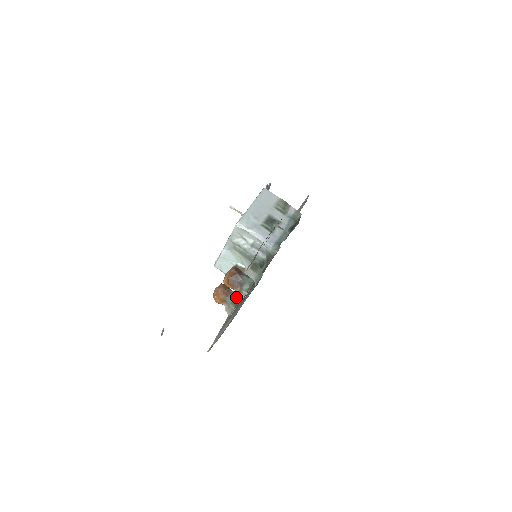
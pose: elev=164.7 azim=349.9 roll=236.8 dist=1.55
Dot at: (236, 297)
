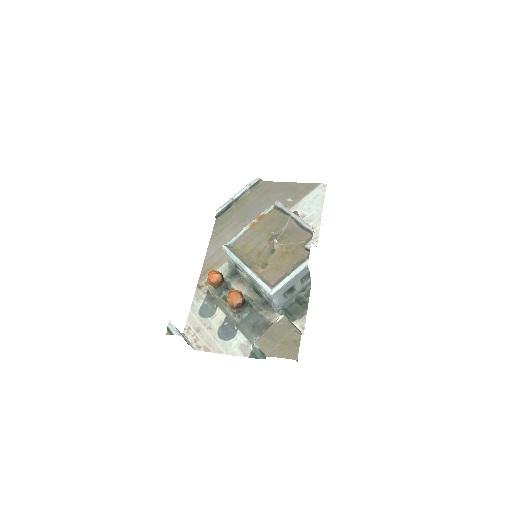
Dot at: (224, 289)
